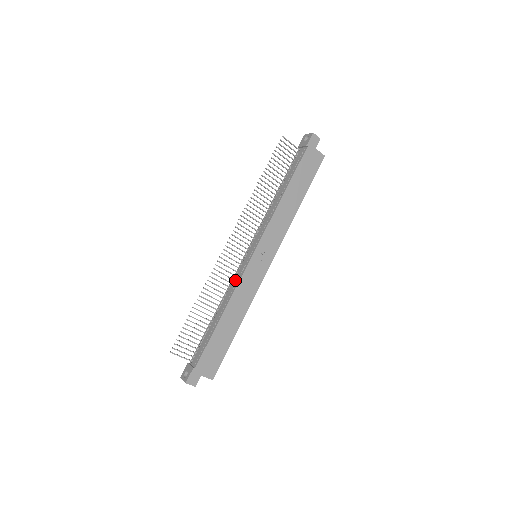
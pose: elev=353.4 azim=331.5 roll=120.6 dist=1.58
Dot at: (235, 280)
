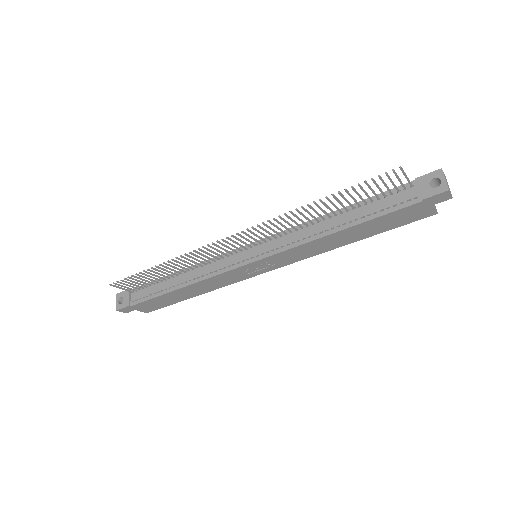
Dot at: (215, 266)
